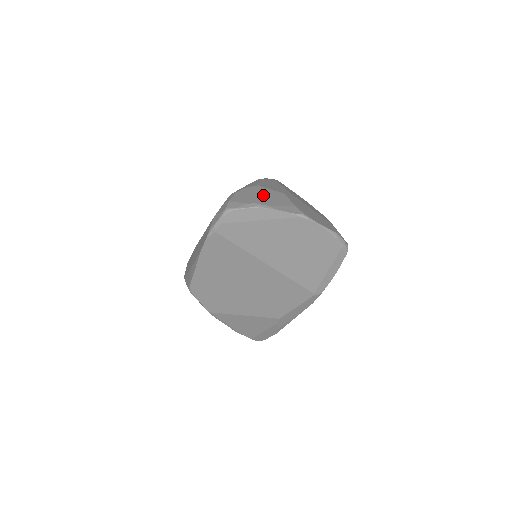
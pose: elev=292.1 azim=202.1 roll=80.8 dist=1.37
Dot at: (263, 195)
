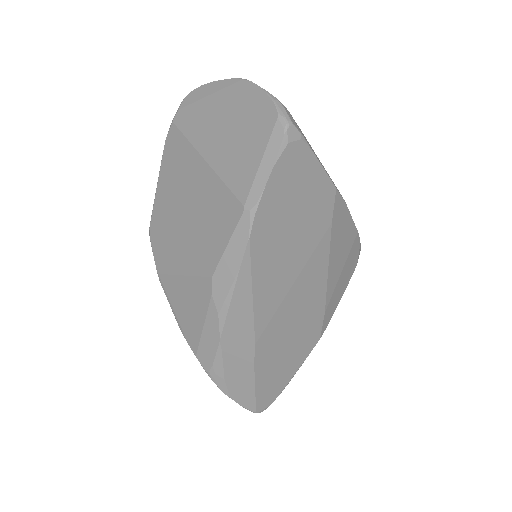
Dot at: occluded
